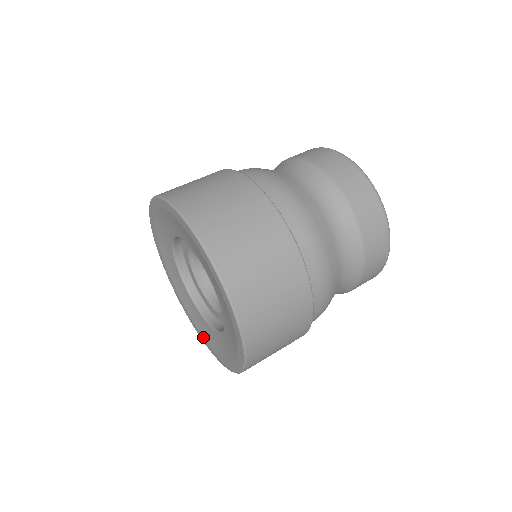
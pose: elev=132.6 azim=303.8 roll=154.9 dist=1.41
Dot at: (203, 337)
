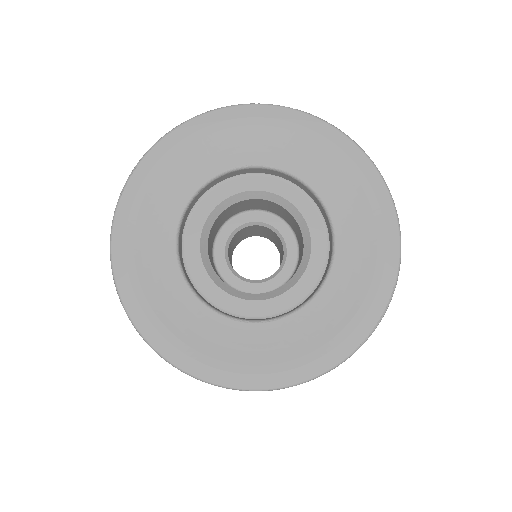
Dot at: (183, 348)
